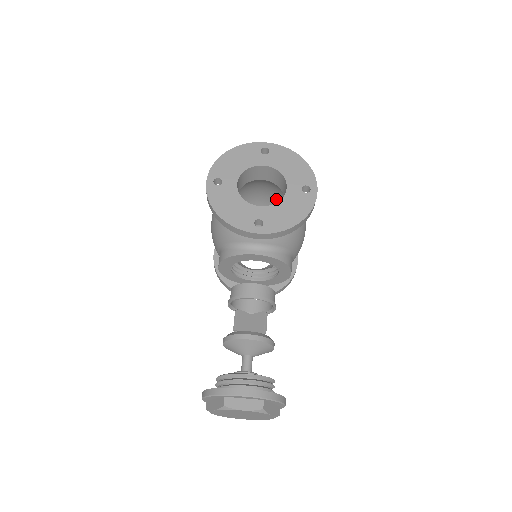
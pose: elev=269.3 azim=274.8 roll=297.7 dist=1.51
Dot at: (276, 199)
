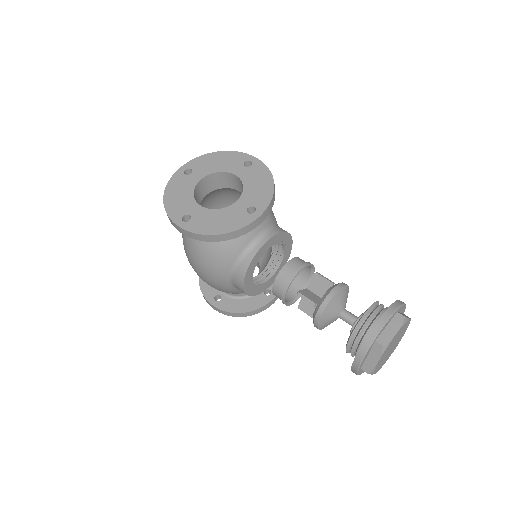
Dot at: occluded
